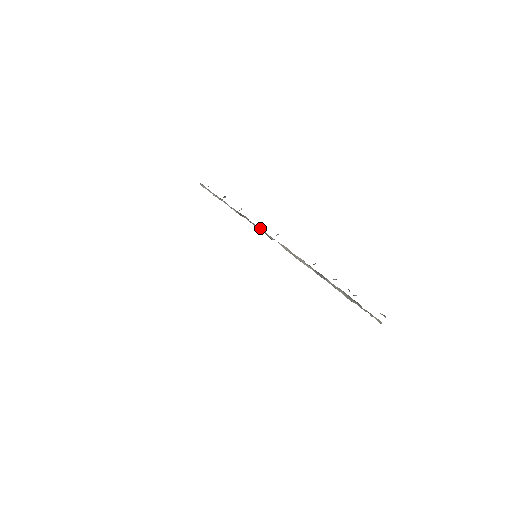
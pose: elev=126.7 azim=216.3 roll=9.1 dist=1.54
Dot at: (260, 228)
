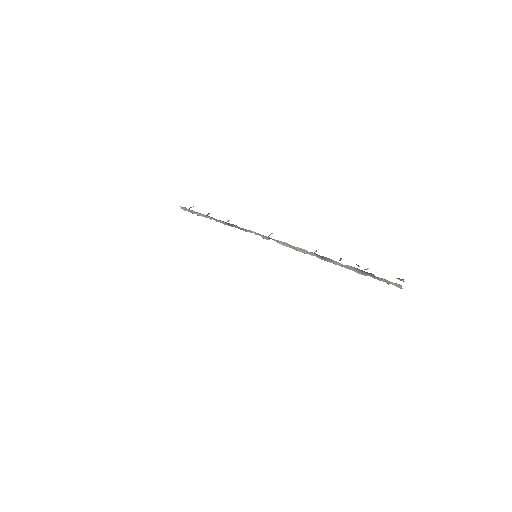
Dot at: (252, 232)
